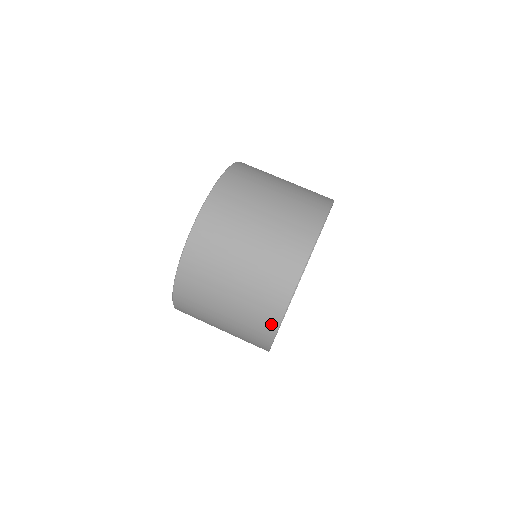
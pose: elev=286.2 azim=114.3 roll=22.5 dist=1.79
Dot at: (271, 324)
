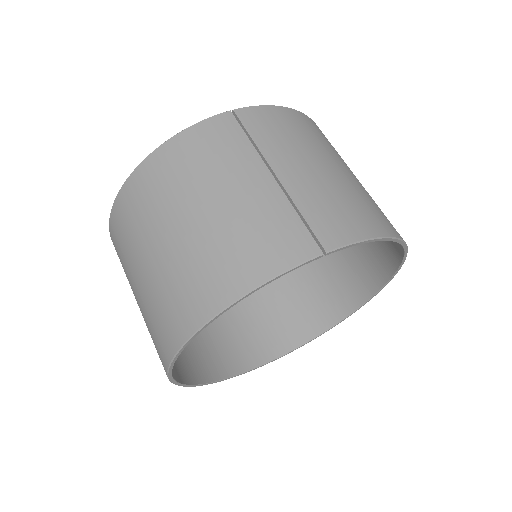
Dot at: occluded
